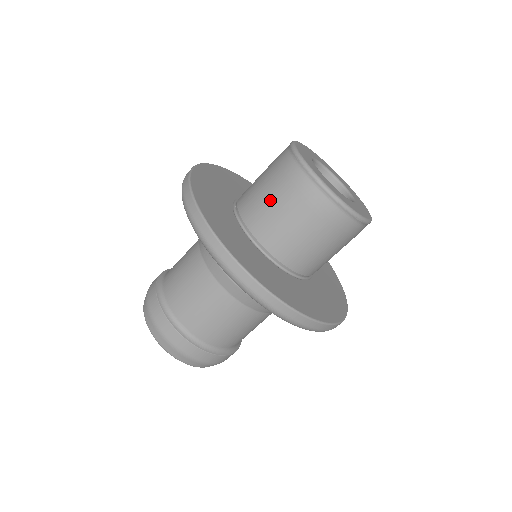
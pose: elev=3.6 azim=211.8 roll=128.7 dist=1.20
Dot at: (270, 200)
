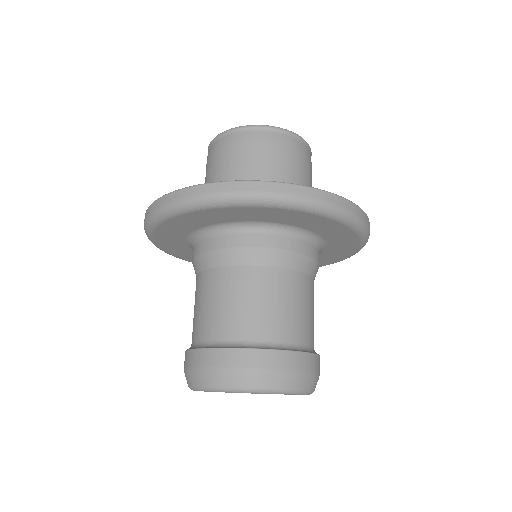
Dot at: (277, 170)
